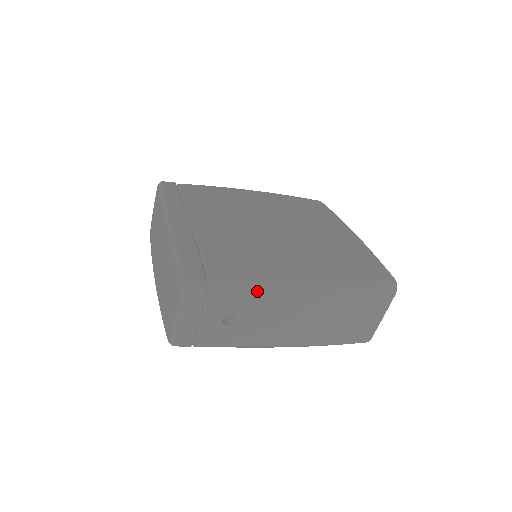
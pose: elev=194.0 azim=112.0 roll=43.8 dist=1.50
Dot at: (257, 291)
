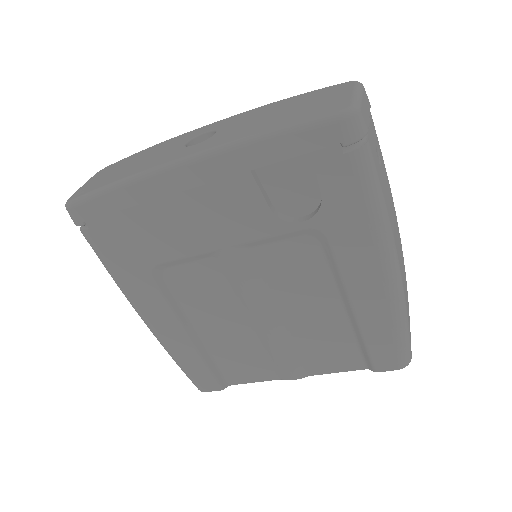
Dot at: occluded
